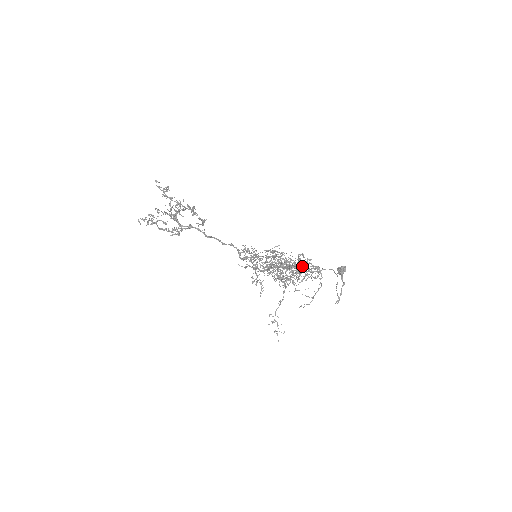
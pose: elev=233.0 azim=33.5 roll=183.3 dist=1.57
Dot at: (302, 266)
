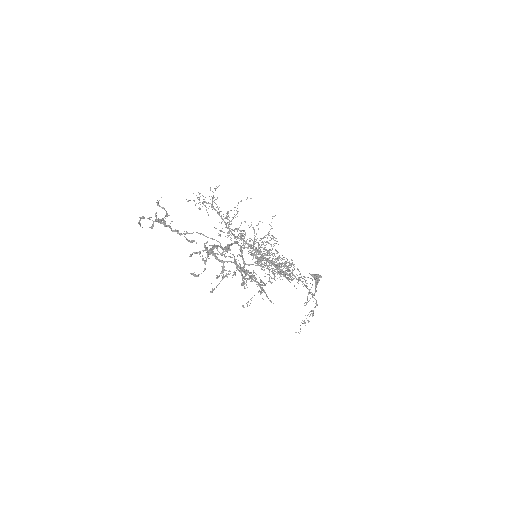
Dot at: occluded
